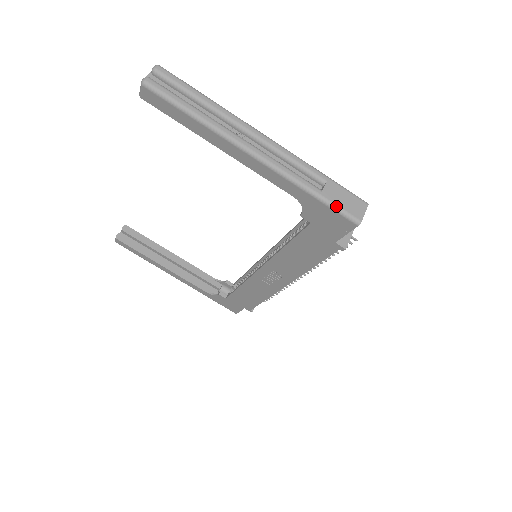
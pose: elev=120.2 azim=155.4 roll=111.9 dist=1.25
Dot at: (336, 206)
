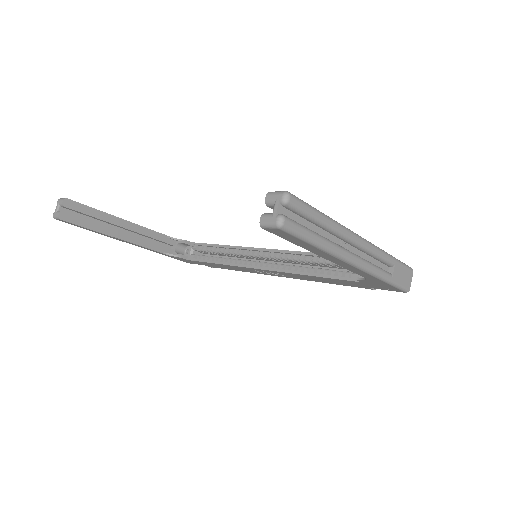
Dot at: (399, 285)
